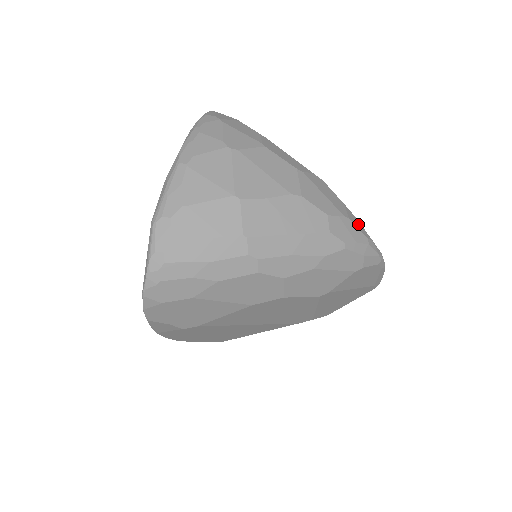
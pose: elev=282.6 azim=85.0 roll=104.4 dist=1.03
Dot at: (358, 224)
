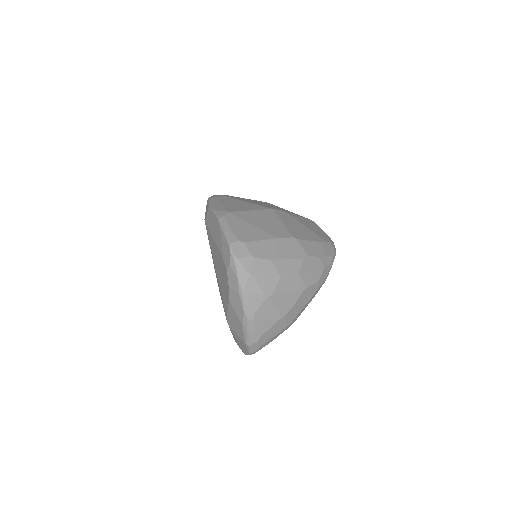
Dot at: (327, 260)
